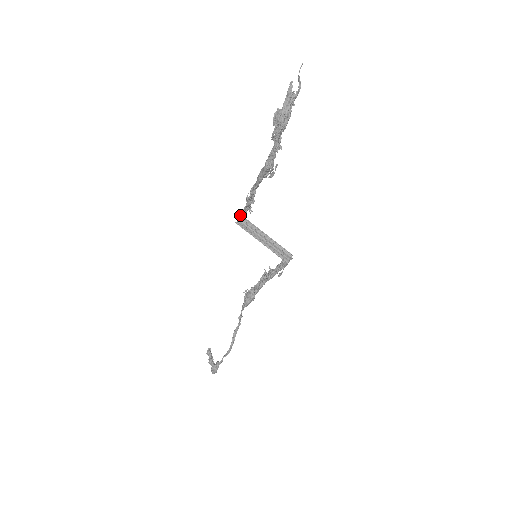
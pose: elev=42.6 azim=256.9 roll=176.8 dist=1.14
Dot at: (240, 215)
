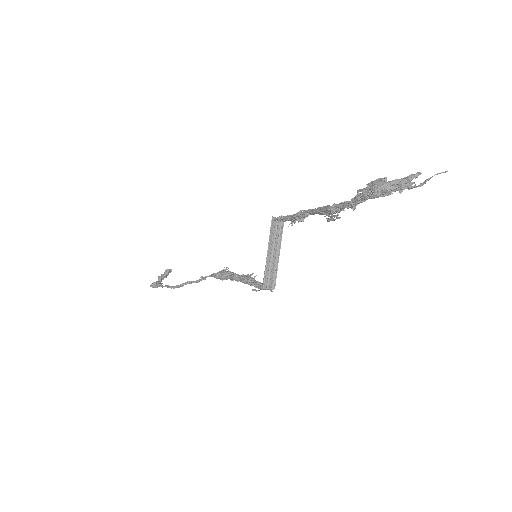
Dot at: (281, 216)
